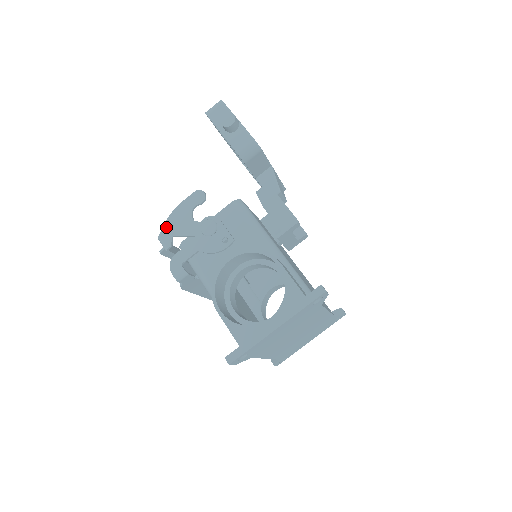
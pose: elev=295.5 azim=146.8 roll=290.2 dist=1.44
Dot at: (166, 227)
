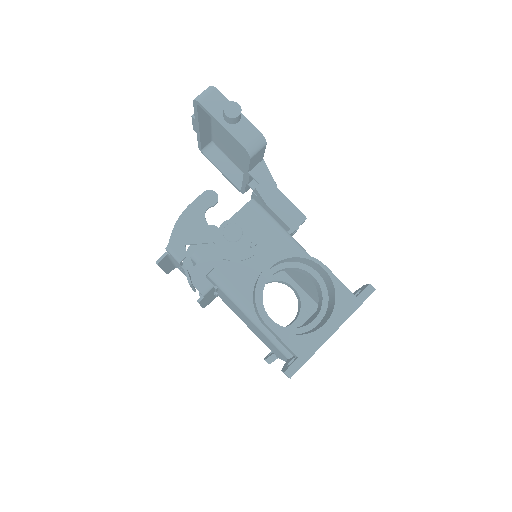
Dot at: (175, 234)
